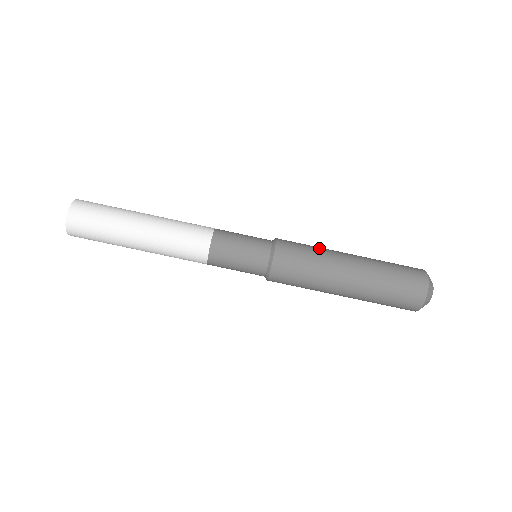
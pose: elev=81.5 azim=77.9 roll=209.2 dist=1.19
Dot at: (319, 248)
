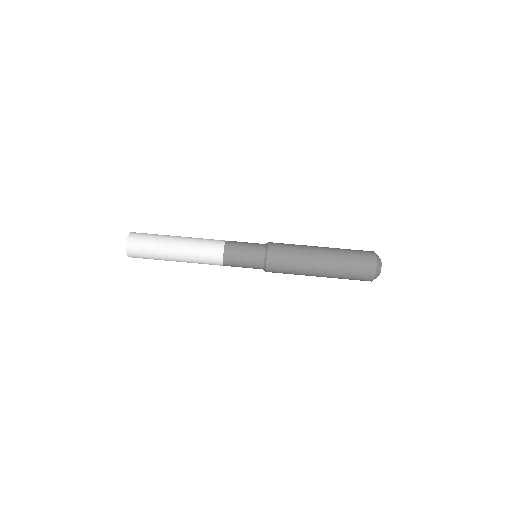
Dot at: occluded
